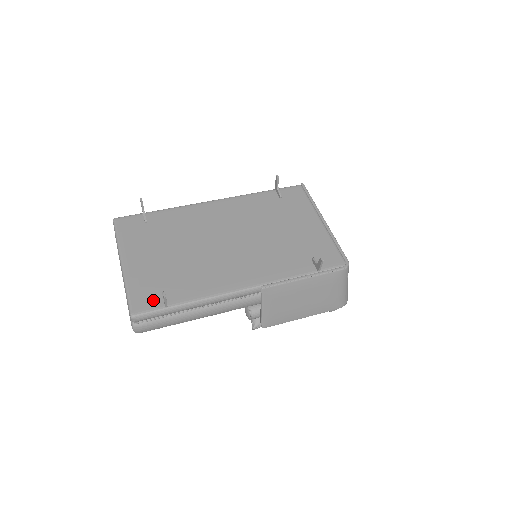
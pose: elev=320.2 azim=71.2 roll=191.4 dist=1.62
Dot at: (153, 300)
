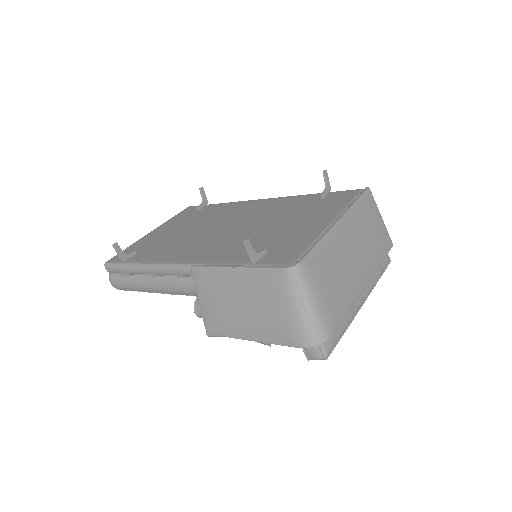
Dot at: occluded
